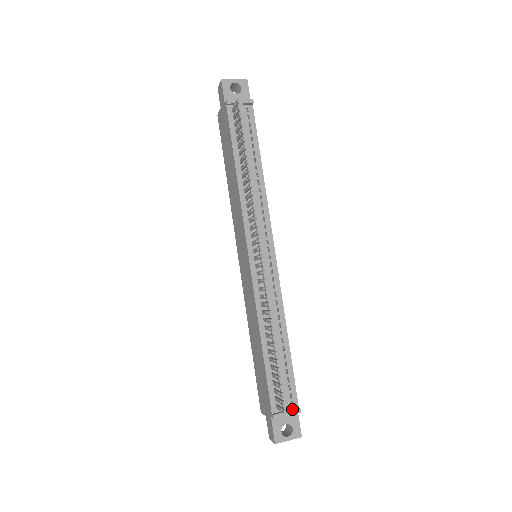
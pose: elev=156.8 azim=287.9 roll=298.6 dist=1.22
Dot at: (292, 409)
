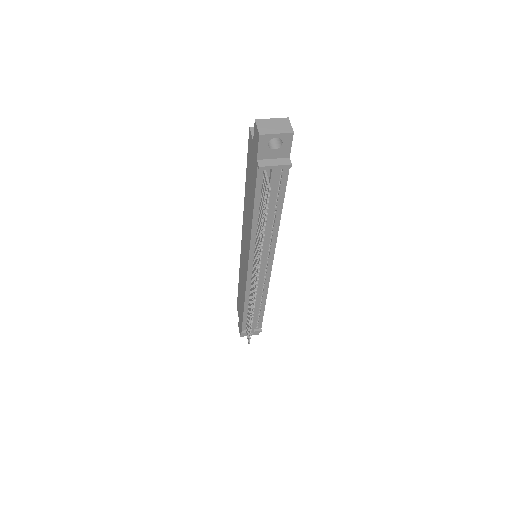
Dot at: (256, 329)
